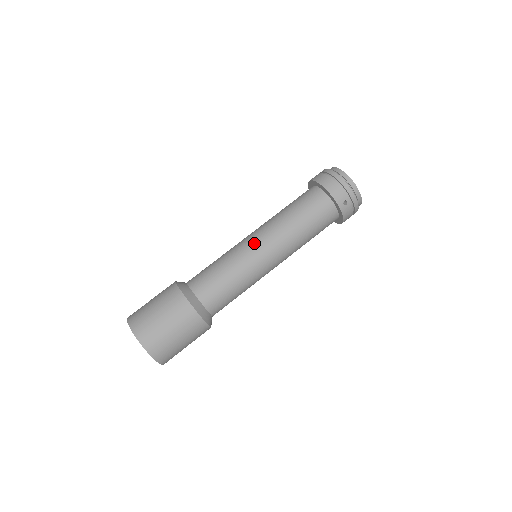
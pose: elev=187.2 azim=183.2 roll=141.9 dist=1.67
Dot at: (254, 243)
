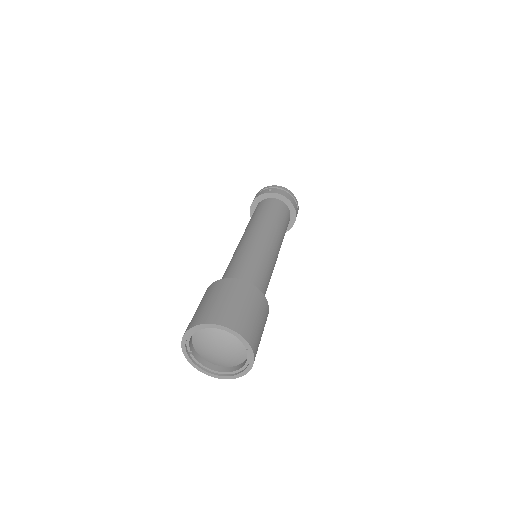
Dot at: occluded
